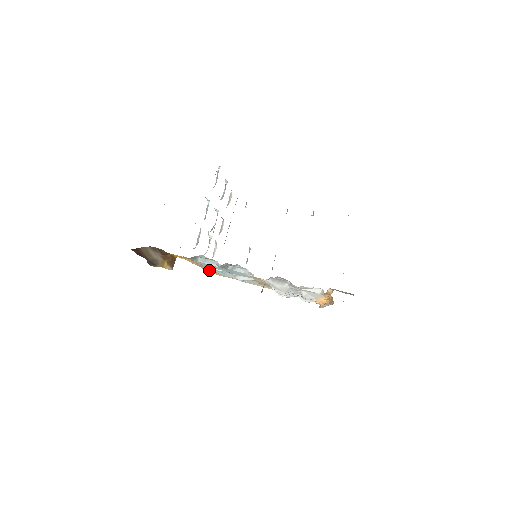
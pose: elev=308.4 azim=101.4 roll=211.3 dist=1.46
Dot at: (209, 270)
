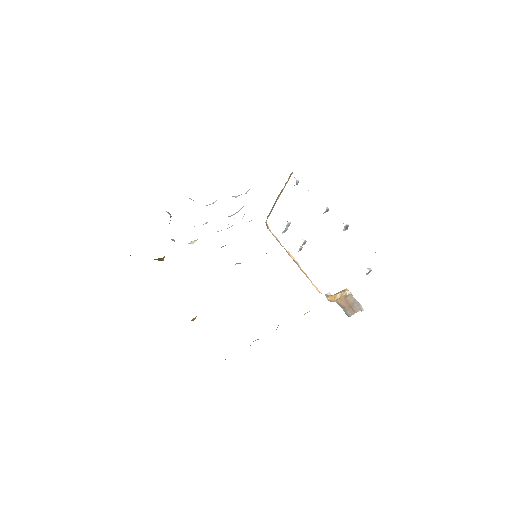
Dot at: occluded
